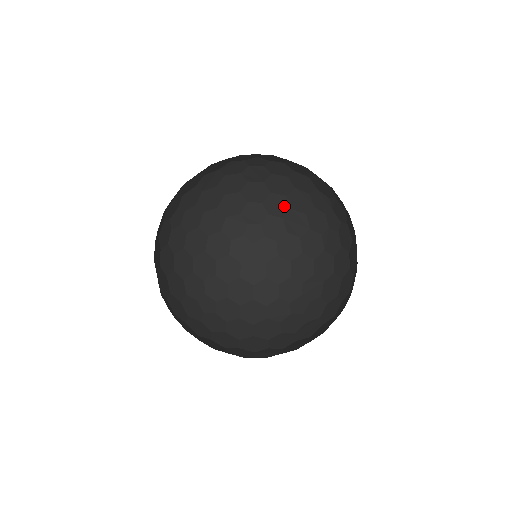
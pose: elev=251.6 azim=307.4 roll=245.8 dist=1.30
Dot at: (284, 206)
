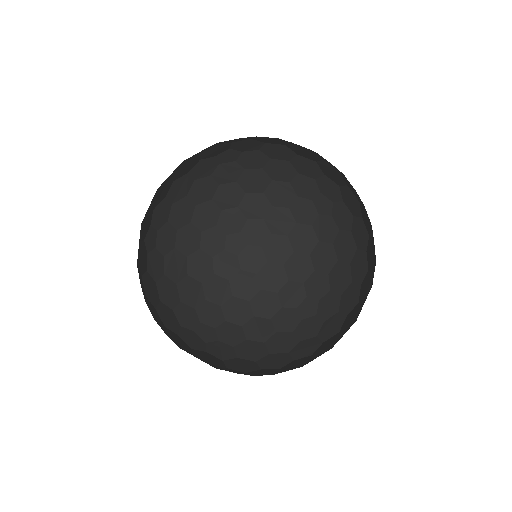
Dot at: (263, 205)
